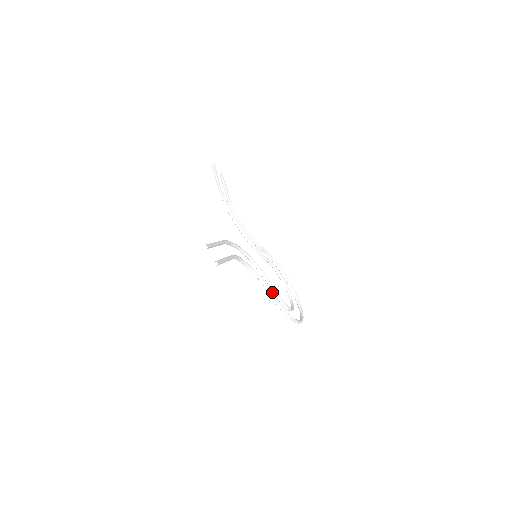
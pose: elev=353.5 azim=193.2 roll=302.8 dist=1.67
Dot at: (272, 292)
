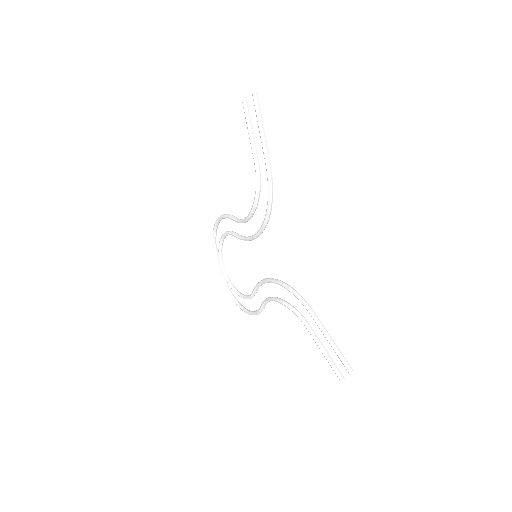
Dot at: (264, 306)
